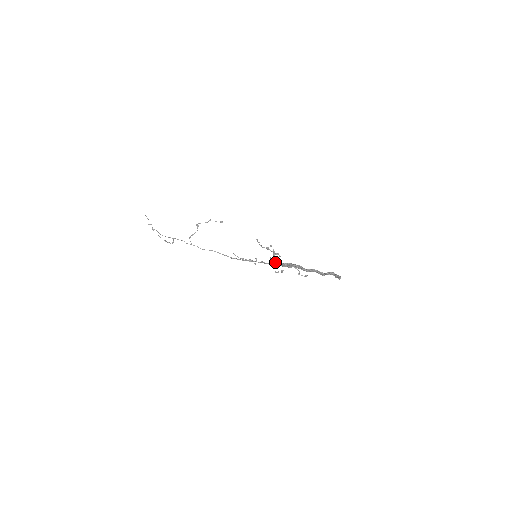
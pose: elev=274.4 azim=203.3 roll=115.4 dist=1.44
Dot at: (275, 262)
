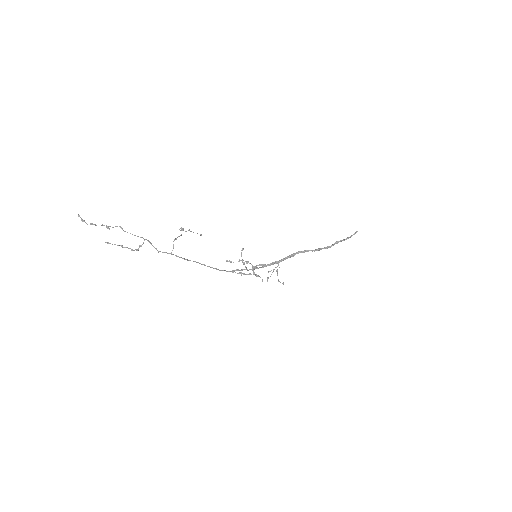
Dot at: (269, 264)
